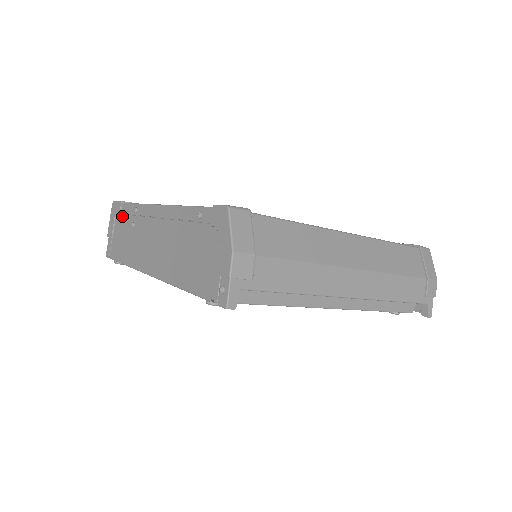
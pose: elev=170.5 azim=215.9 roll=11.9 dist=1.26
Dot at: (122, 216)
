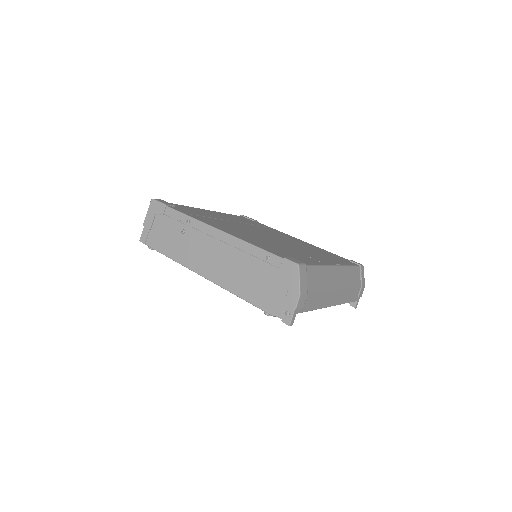
Dot at: (166, 217)
